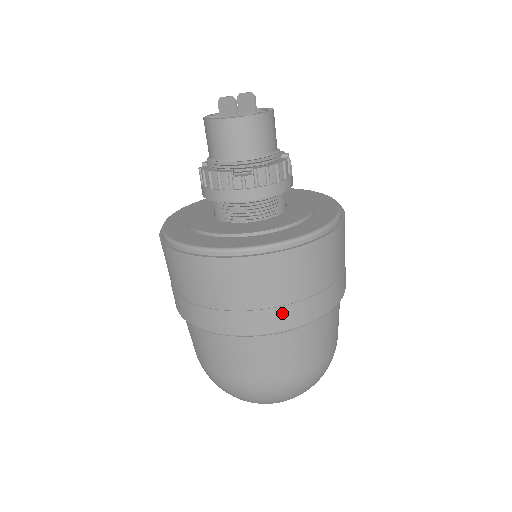
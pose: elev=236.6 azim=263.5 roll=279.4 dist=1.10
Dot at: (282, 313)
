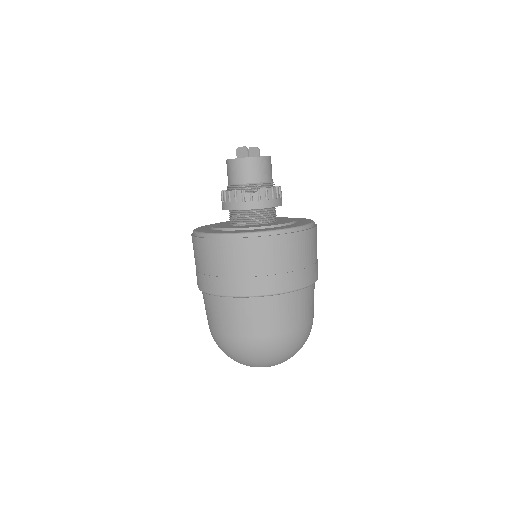
Dot at: (274, 280)
